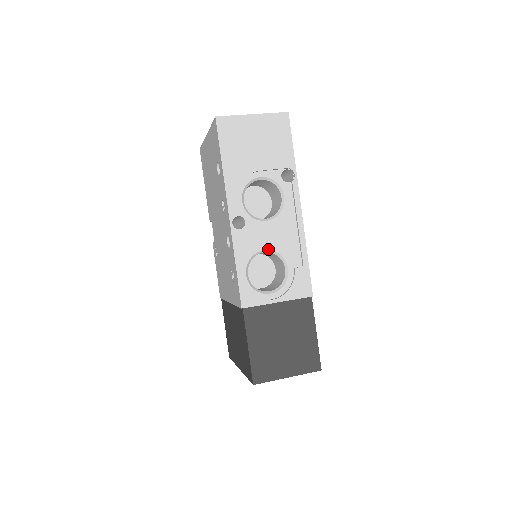
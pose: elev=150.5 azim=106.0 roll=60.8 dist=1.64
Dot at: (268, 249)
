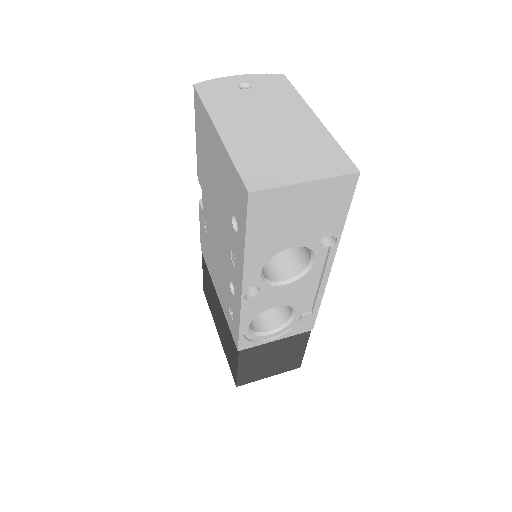
Dot at: occluded
